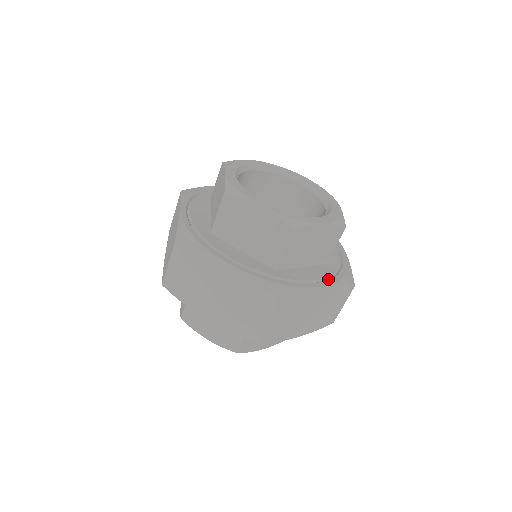
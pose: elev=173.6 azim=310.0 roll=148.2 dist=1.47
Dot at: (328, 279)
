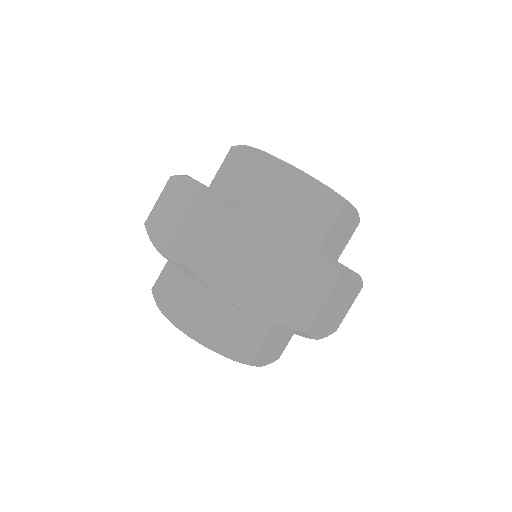
Dot at: occluded
